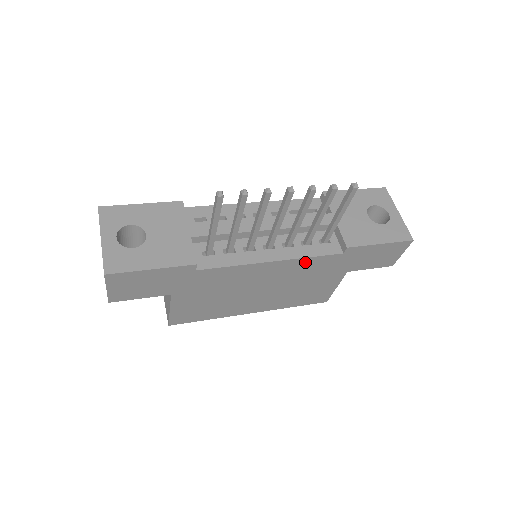
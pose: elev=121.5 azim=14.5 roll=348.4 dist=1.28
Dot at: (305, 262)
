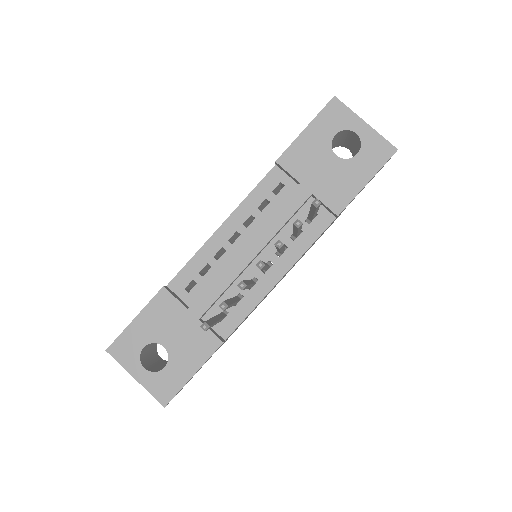
Dot at: occluded
